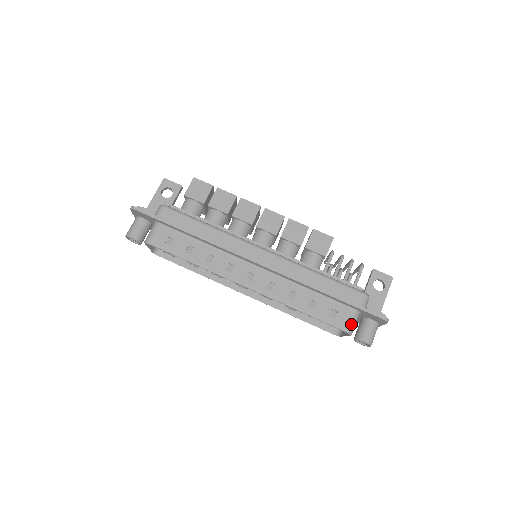
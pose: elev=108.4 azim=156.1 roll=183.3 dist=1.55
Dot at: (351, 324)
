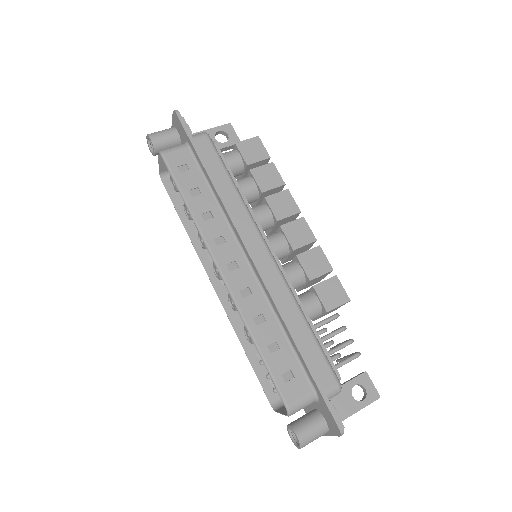
Dot at: (298, 403)
